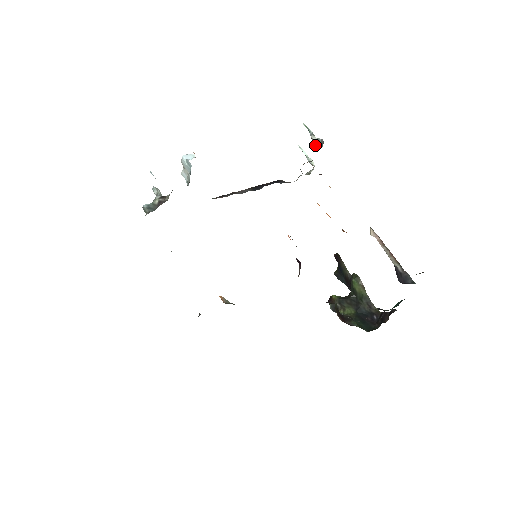
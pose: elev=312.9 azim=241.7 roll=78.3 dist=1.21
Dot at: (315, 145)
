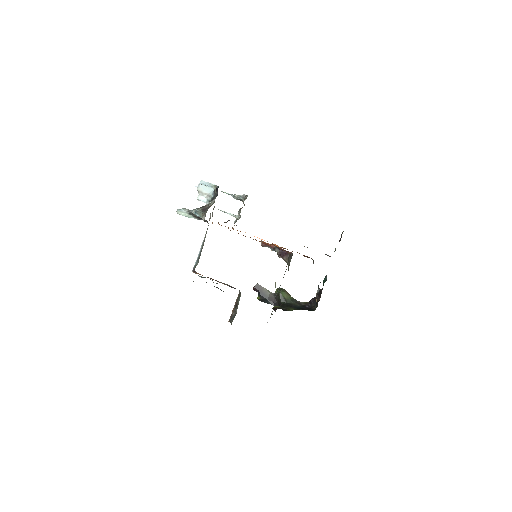
Dot at: (240, 199)
